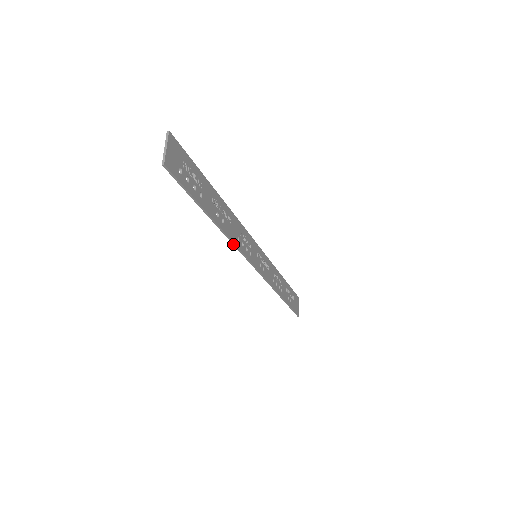
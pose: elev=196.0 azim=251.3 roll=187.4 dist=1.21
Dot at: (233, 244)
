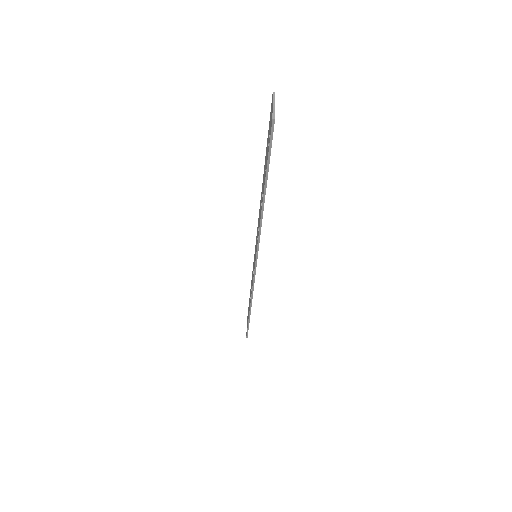
Dot at: (259, 232)
